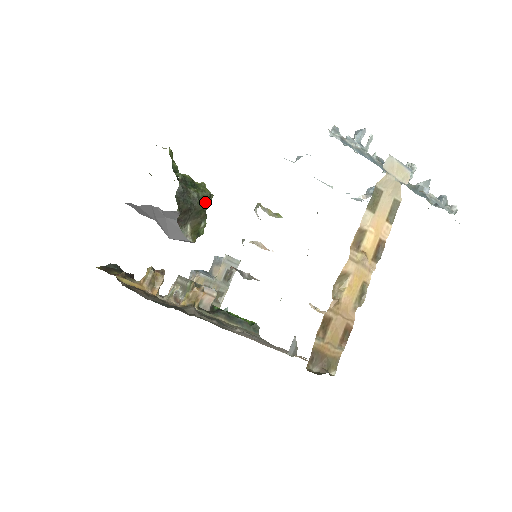
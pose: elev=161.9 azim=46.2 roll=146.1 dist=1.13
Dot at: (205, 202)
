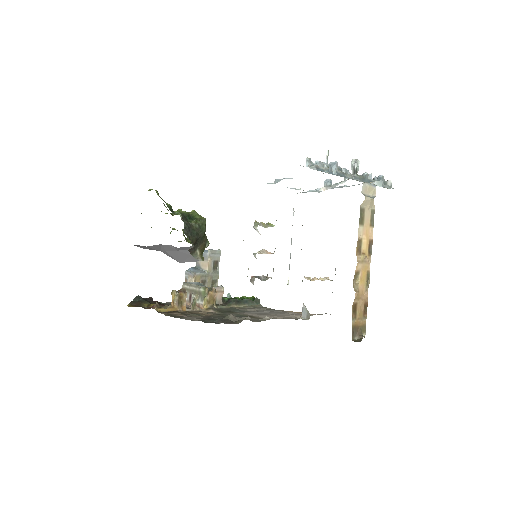
Dot at: (204, 228)
